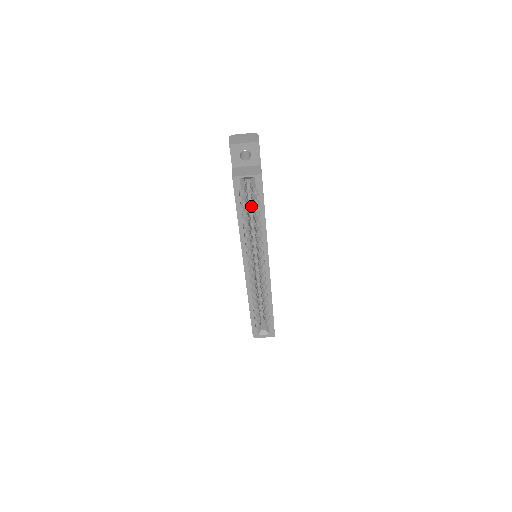
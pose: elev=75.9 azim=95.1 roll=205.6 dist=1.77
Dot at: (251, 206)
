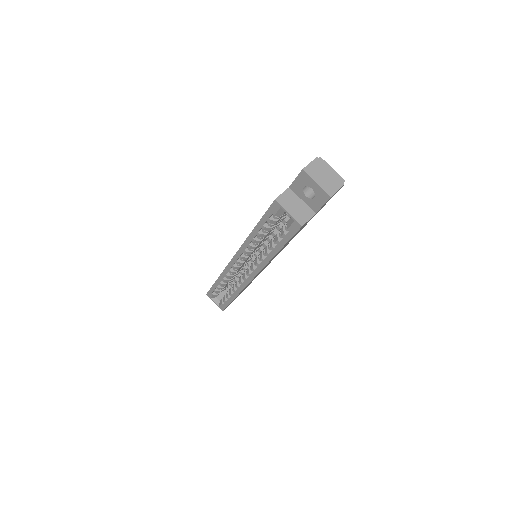
Dot at: occluded
